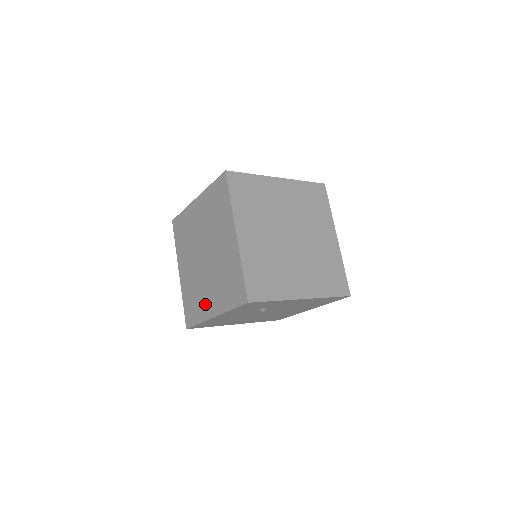
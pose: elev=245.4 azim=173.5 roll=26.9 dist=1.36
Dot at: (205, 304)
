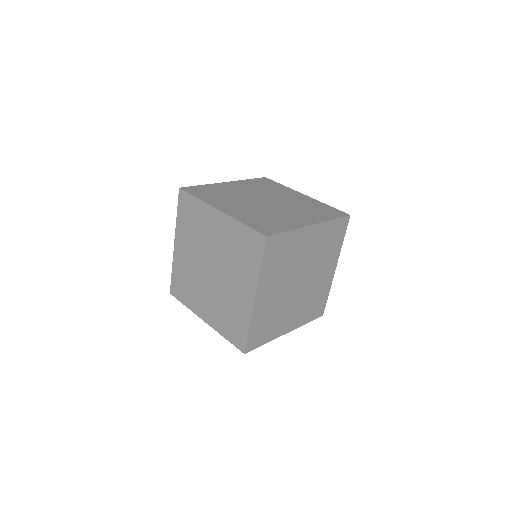
Dot at: (198, 303)
